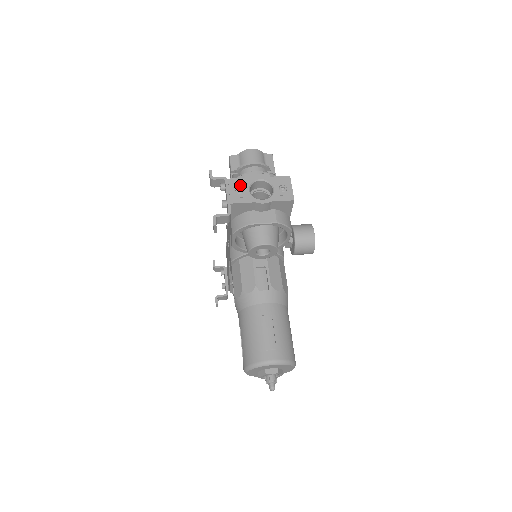
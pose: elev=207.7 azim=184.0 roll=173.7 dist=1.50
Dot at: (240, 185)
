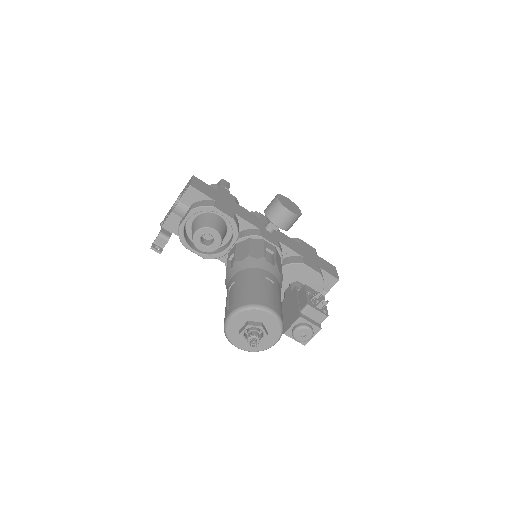
Dot at: occluded
